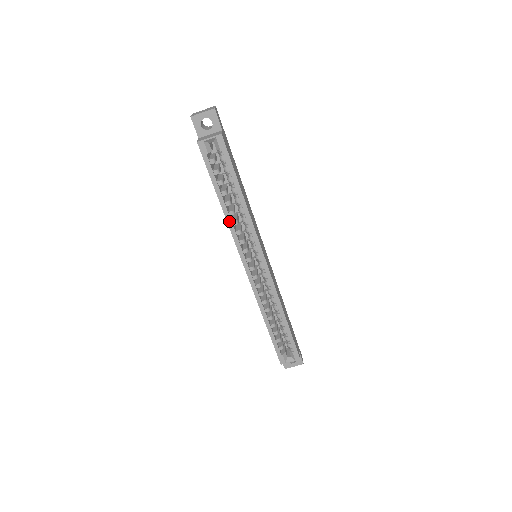
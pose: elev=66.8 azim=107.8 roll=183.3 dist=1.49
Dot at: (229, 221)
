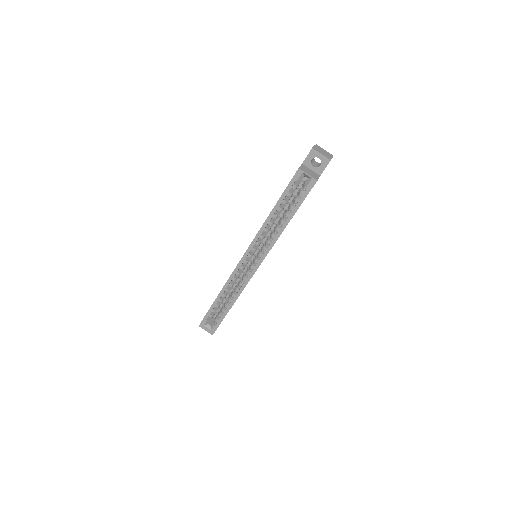
Dot at: (264, 226)
